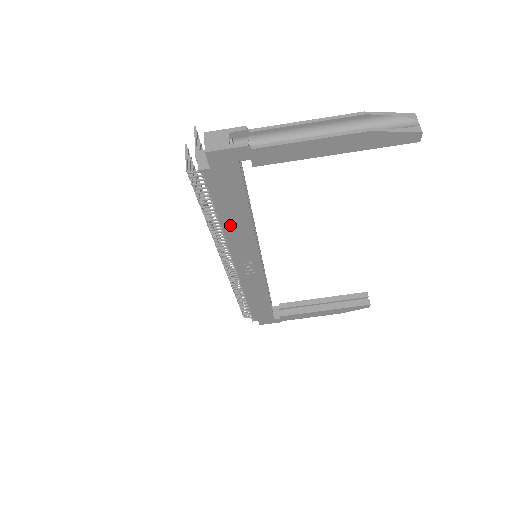
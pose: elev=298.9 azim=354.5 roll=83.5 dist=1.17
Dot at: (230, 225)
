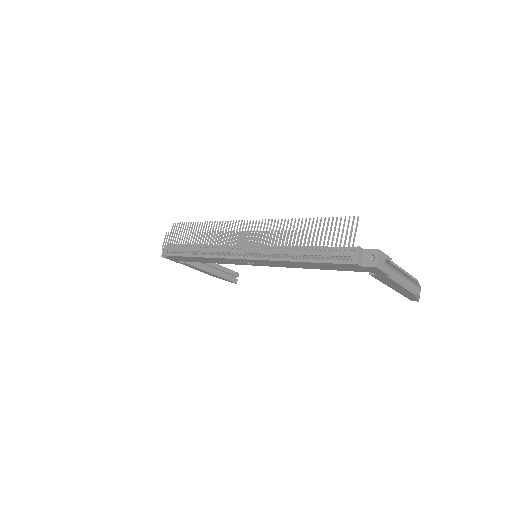
Dot at: (300, 263)
